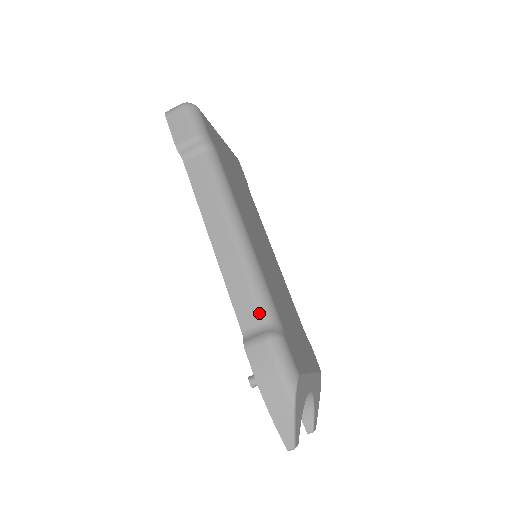
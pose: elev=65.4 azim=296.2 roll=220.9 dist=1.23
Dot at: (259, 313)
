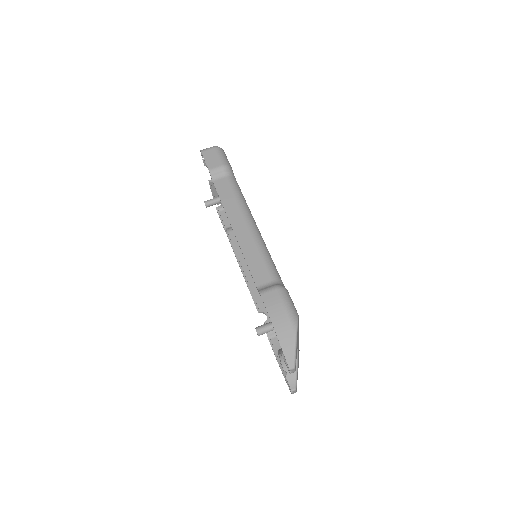
Dot at: (269, 274)
